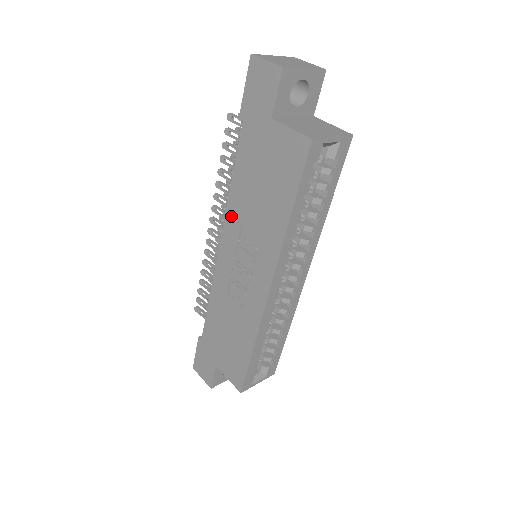
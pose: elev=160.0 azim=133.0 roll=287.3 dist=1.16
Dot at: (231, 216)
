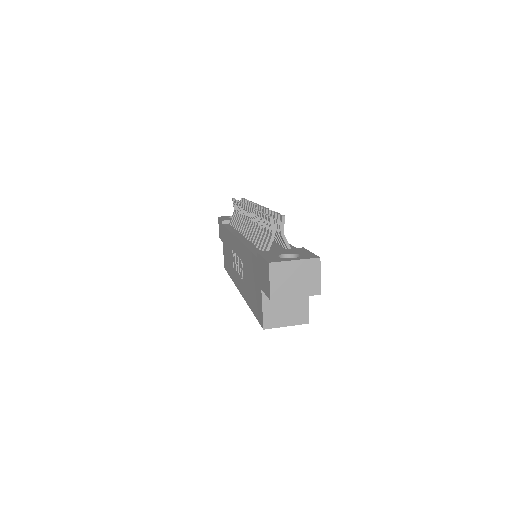
Dot at: (242, 249)
